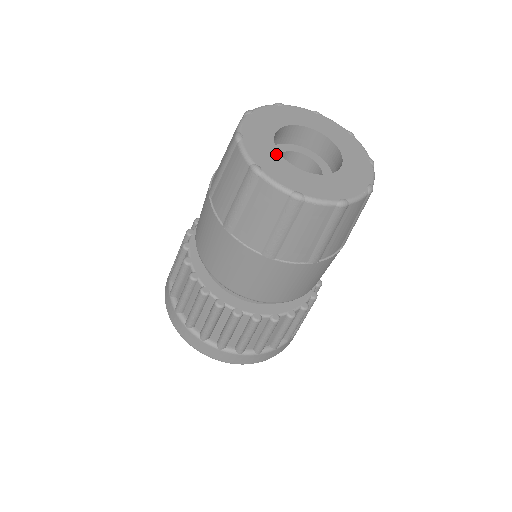
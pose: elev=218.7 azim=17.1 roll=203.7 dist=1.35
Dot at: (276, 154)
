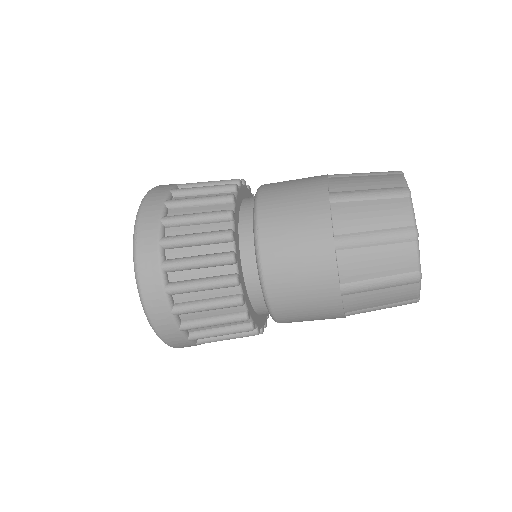
Dot at: occluded
